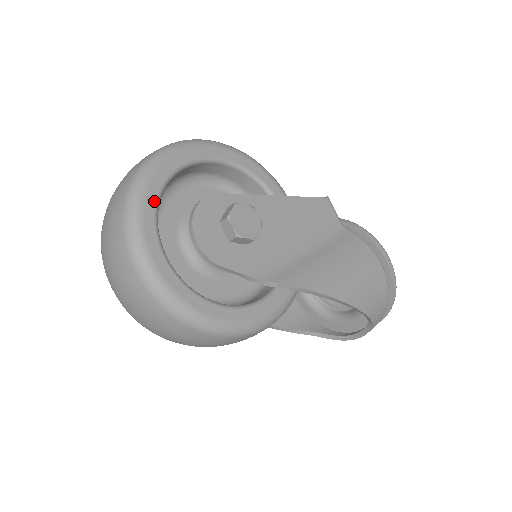
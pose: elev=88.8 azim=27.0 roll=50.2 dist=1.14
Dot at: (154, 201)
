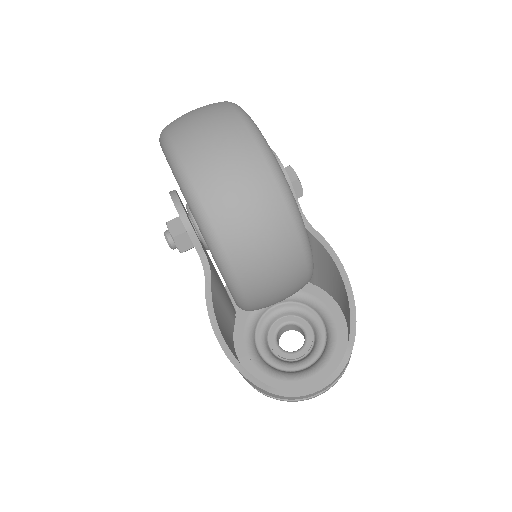
Dot at: occluded
